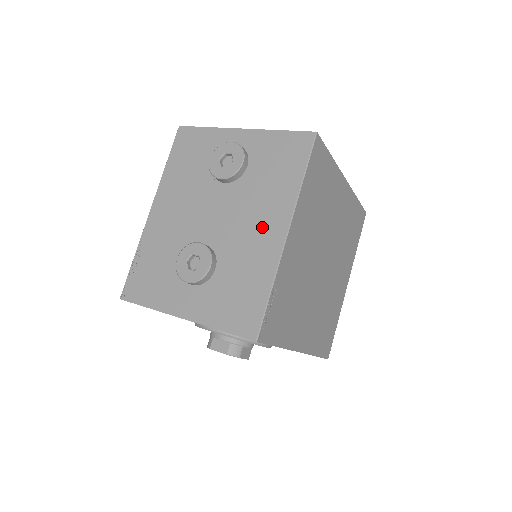
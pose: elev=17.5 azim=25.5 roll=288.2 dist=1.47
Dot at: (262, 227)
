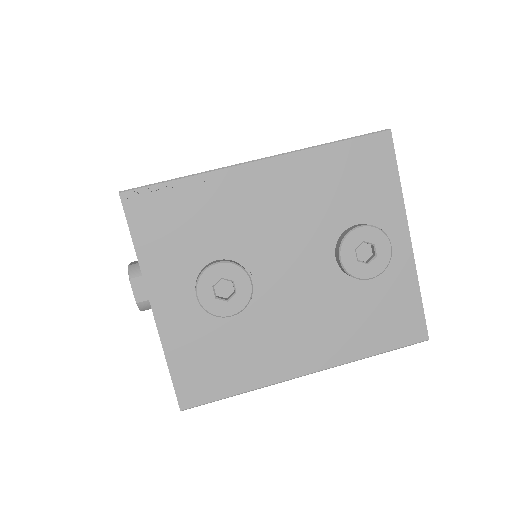
Dot at: (303, 342)
